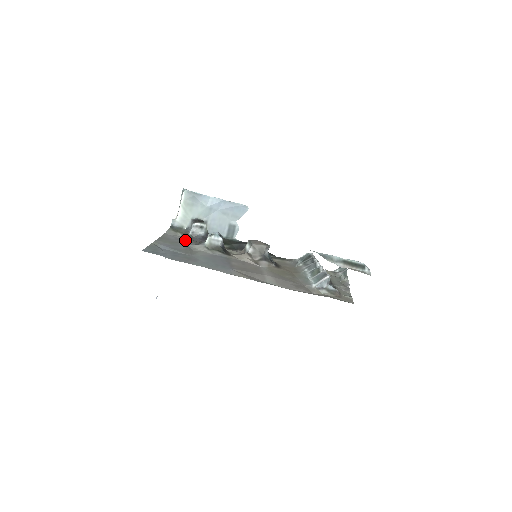
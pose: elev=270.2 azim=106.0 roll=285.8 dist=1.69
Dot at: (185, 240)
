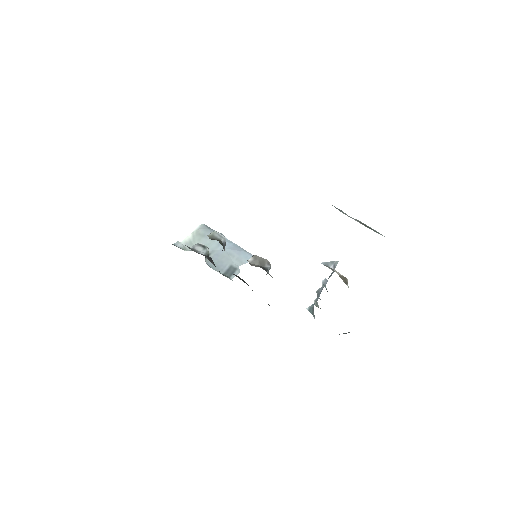
Dot at: occluded
